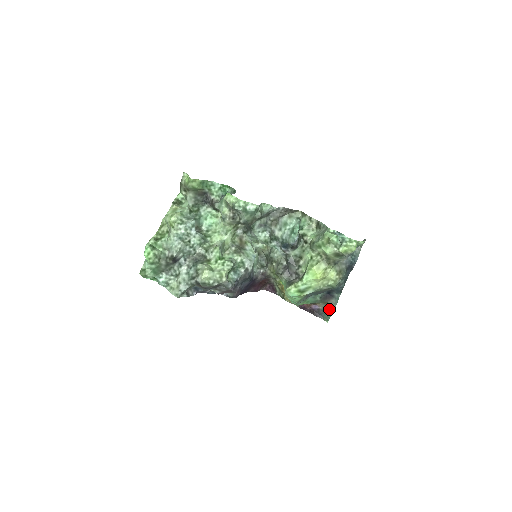
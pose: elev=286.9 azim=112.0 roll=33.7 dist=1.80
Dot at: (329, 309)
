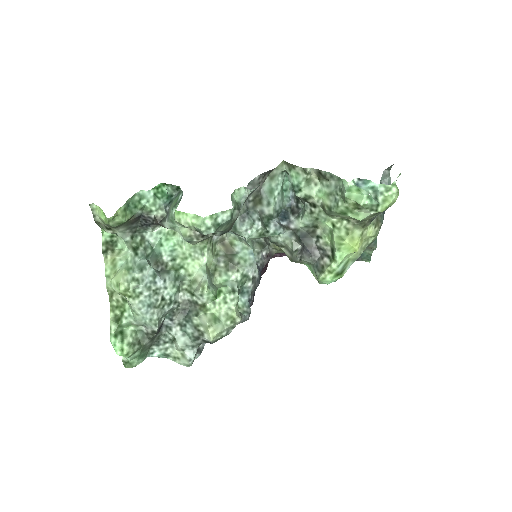
Dot at: (366, 249)
